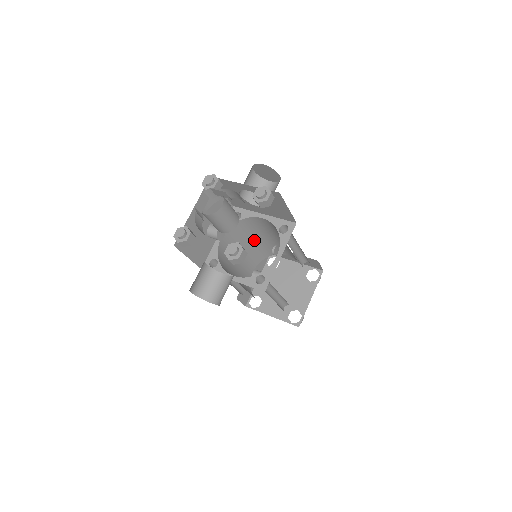
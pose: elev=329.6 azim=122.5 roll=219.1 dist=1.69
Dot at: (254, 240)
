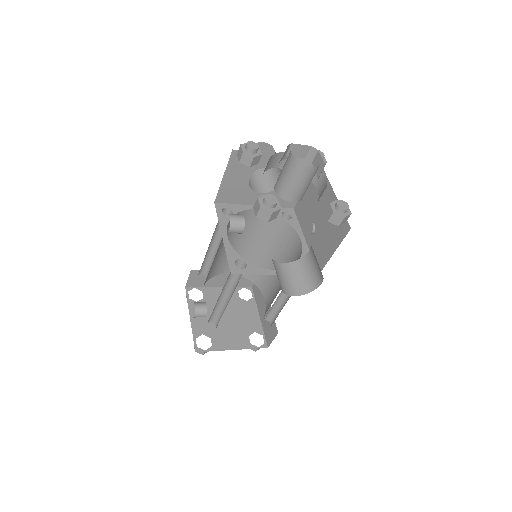
Dot at: (219, 251)
